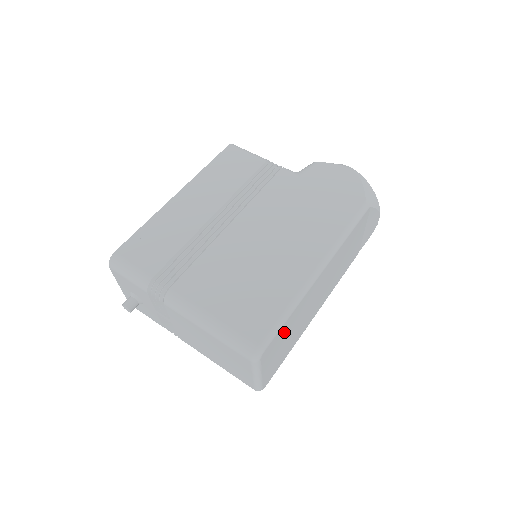
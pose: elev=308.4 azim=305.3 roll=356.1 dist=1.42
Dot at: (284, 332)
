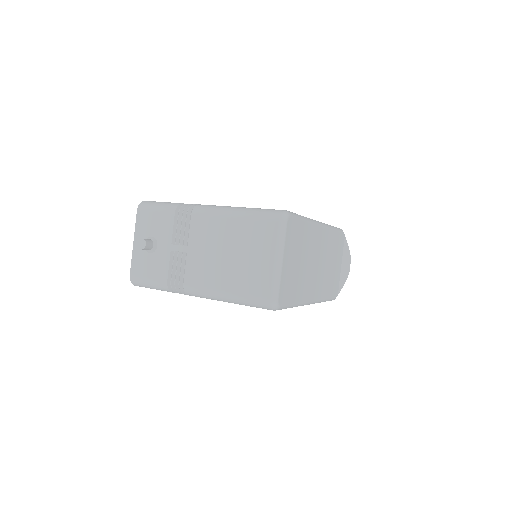
Dot at: (300, 238)
